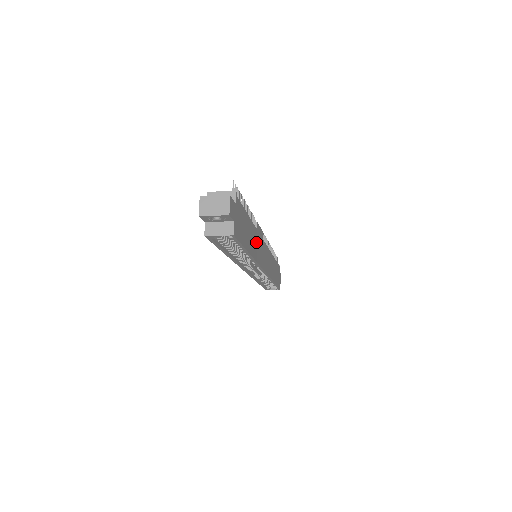
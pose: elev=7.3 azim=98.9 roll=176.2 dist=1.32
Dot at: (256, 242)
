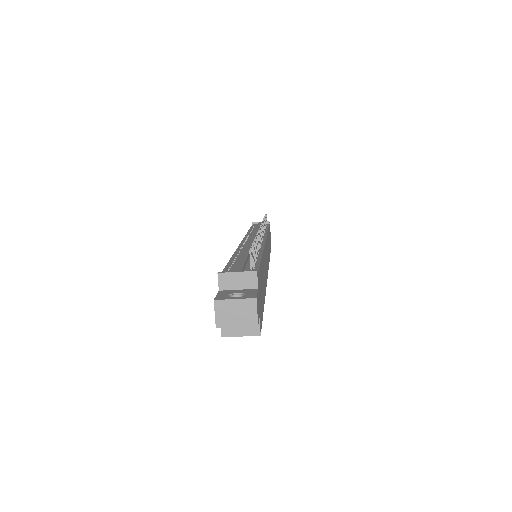
Dot at: (264, 266)
